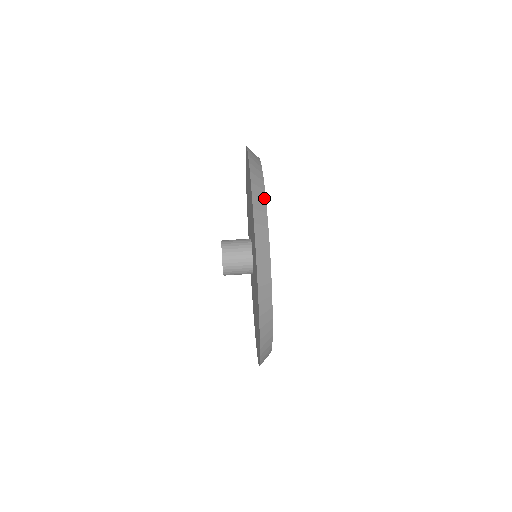
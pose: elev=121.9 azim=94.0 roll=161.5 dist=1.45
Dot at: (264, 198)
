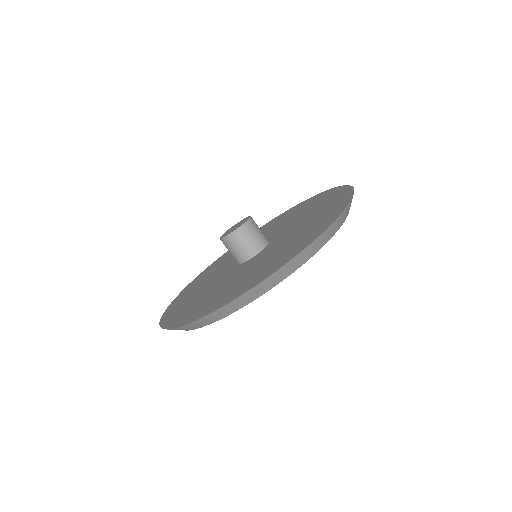
Dot at: (220, 318)
